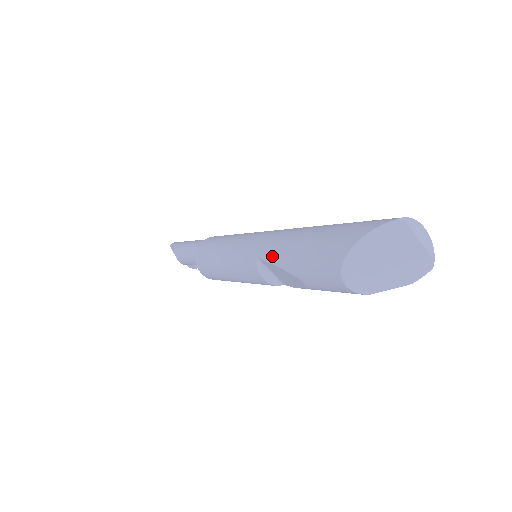
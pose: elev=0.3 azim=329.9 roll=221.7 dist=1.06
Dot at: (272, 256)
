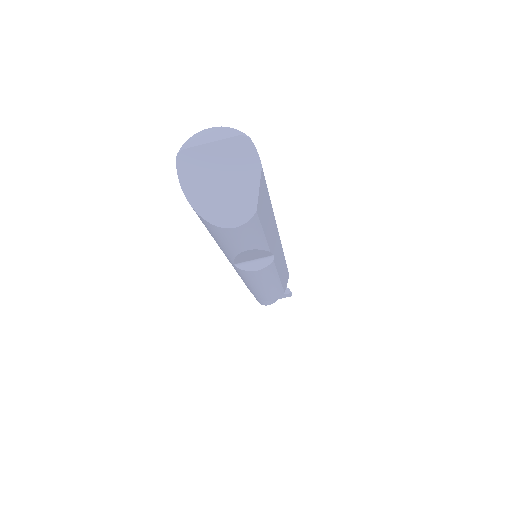
Dot at: (227, 256)
